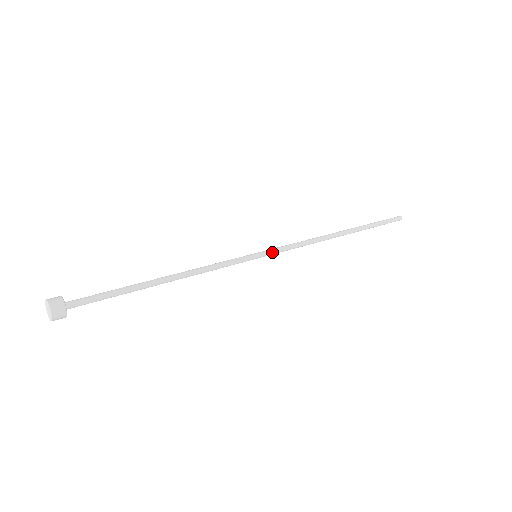
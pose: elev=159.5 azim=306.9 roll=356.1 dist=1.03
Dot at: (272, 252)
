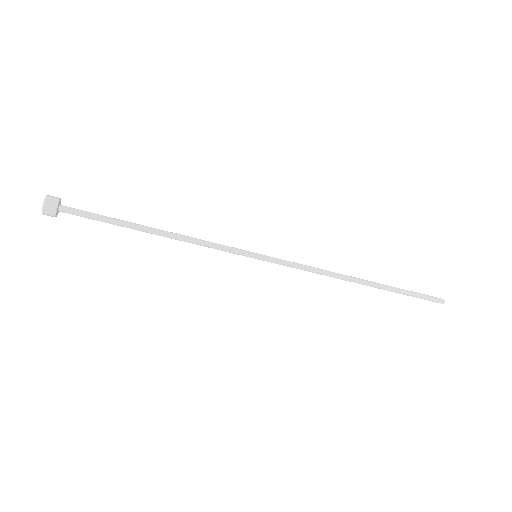
Dot at: (274, 258)
